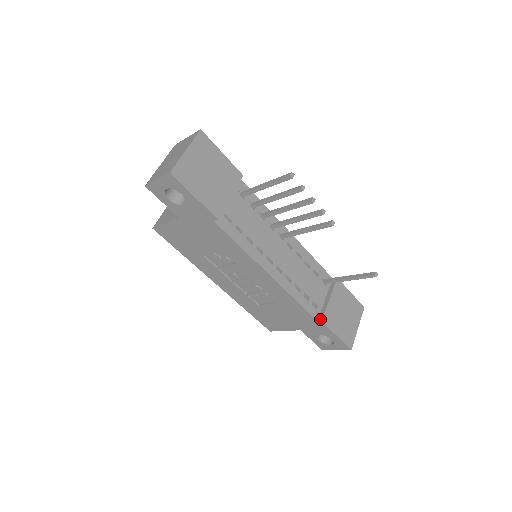
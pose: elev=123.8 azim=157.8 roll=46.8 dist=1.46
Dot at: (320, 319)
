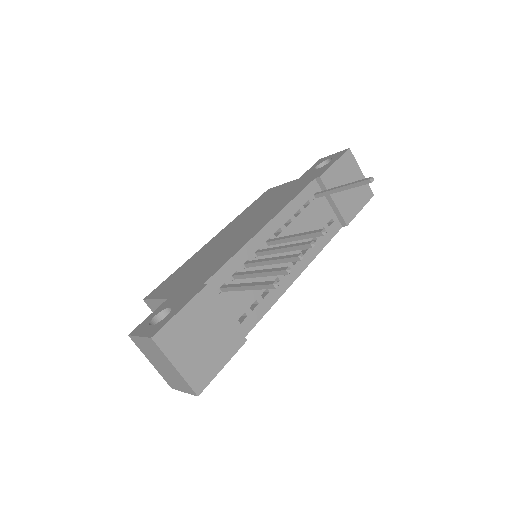
Dot at: (344, 225)
